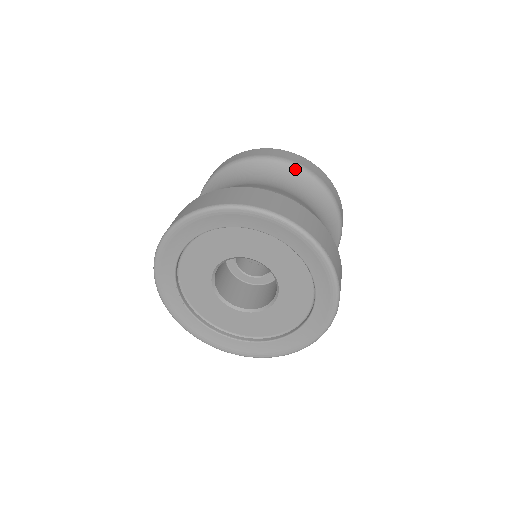
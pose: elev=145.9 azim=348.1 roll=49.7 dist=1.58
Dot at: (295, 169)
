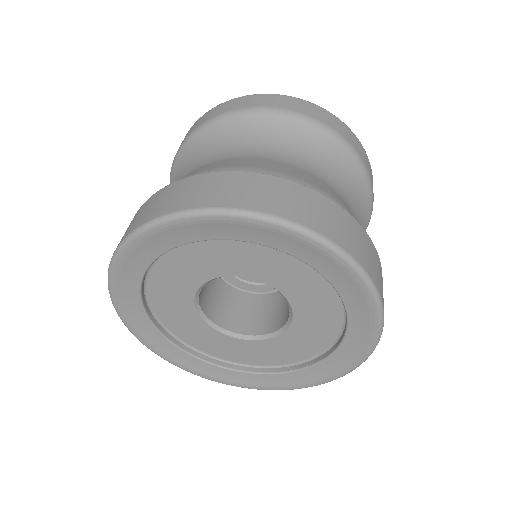
Dot at: (218, 125)
